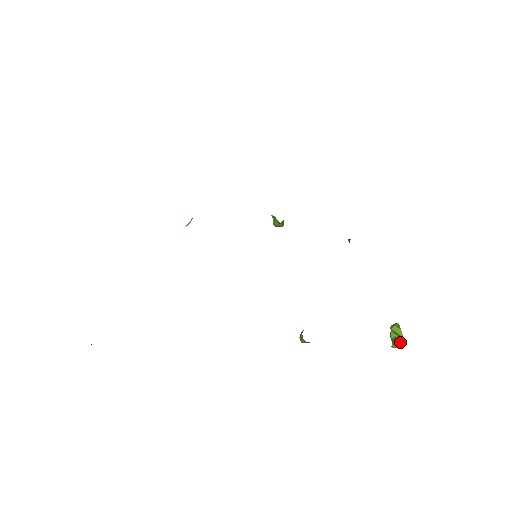
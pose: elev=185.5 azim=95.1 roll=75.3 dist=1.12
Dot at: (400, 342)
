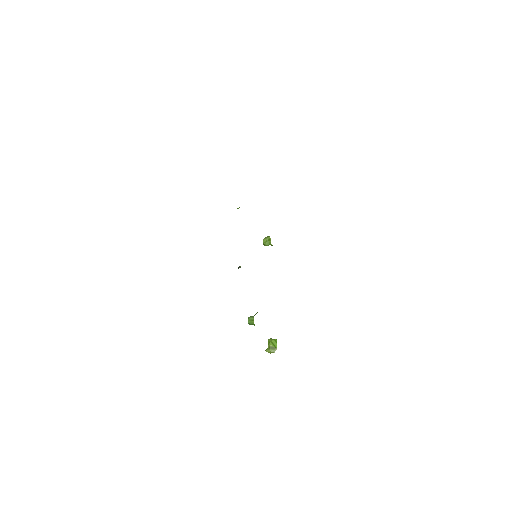
Dot at: (274, 351)
